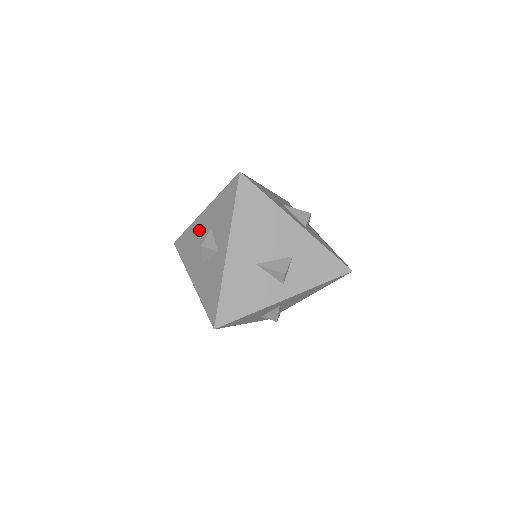
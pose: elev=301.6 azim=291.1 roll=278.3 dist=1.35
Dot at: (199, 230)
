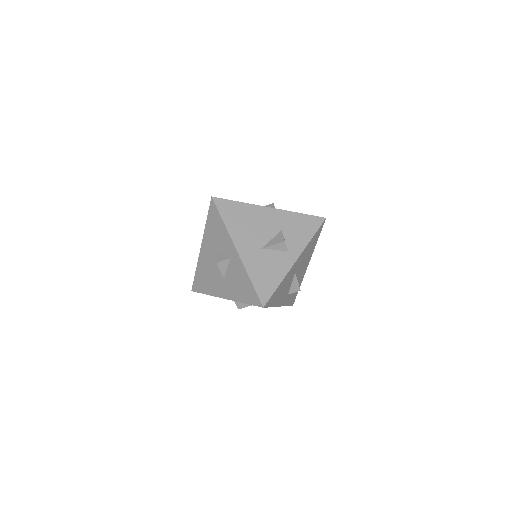
Dot at: (206, 261)
